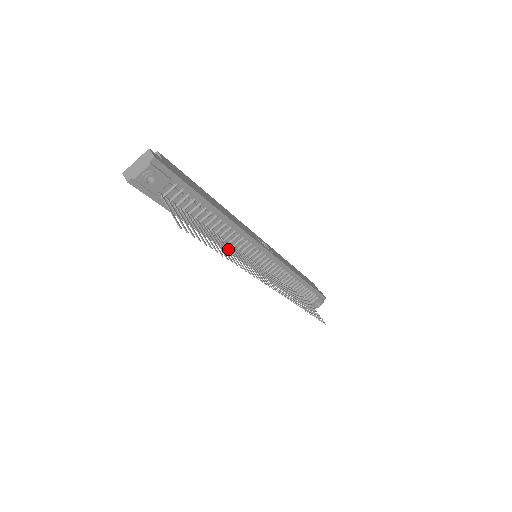
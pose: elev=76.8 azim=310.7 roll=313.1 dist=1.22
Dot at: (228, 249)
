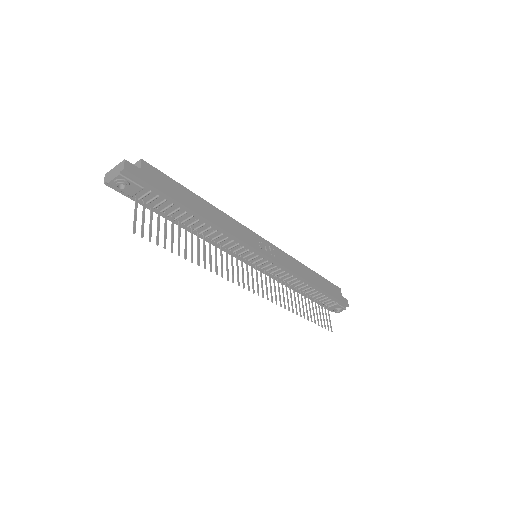
Dot at: (219, 247)
